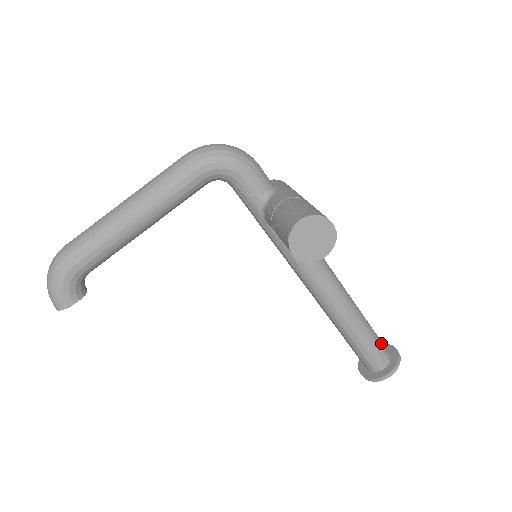
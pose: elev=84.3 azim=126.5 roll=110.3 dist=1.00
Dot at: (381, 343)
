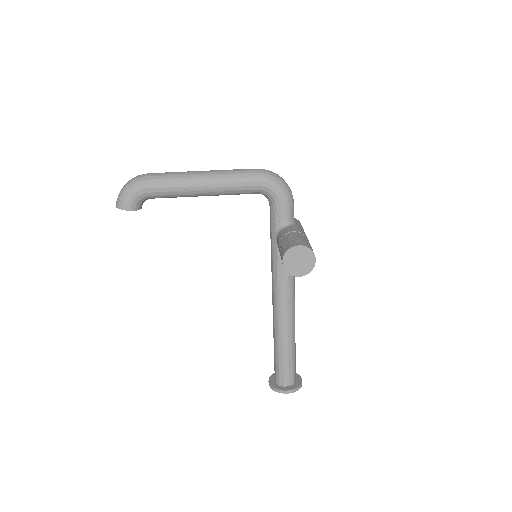
Dot at: (295, 368)
